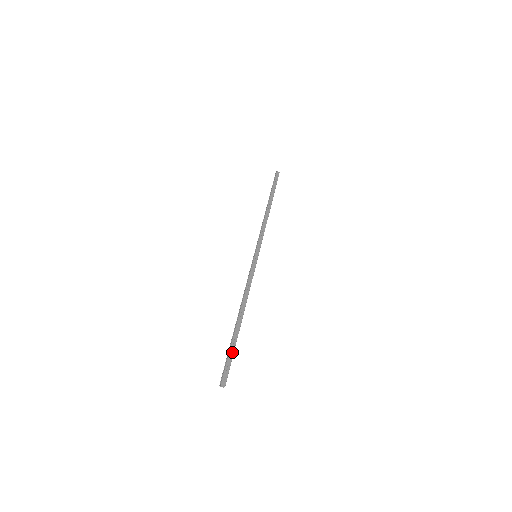
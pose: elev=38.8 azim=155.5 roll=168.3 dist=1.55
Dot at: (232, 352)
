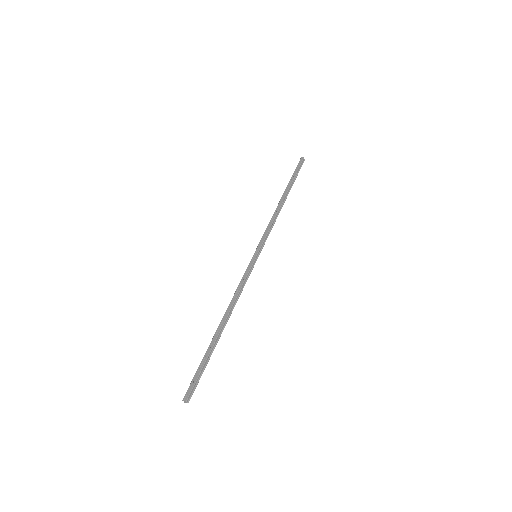
Dot at: (202, 364)
